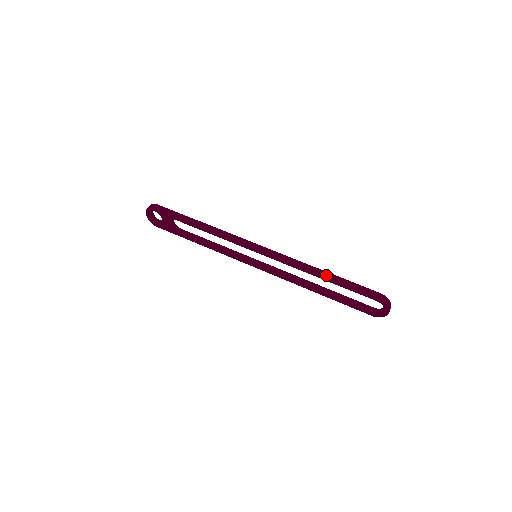
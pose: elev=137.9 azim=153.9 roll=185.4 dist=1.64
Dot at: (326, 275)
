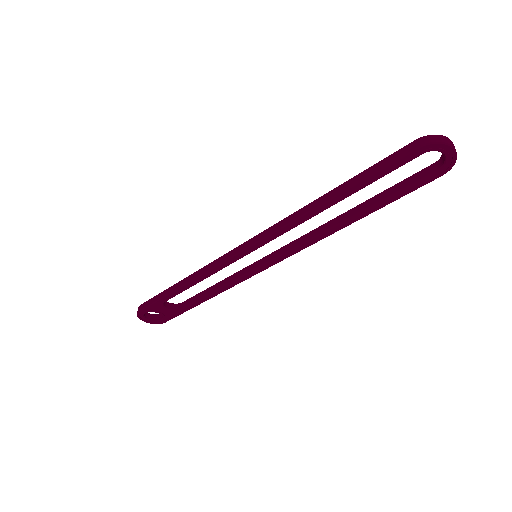
Dot at: (331, 196)
